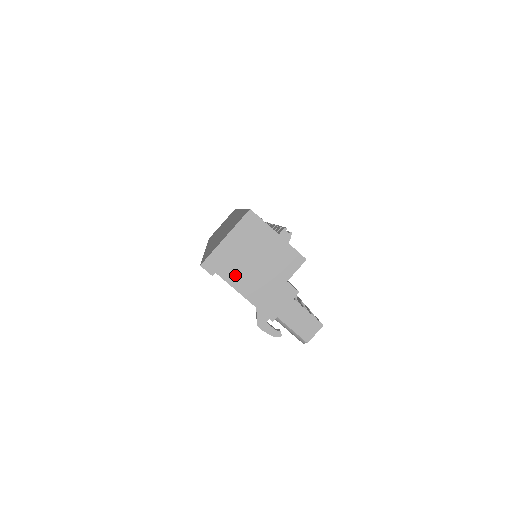
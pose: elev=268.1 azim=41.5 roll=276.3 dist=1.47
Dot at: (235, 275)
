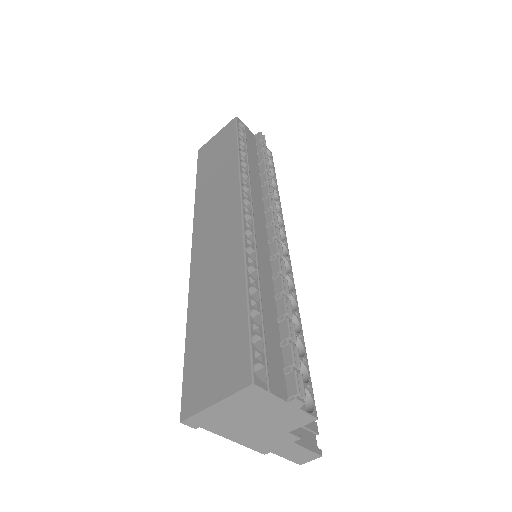
Dot at: (225, 428)
